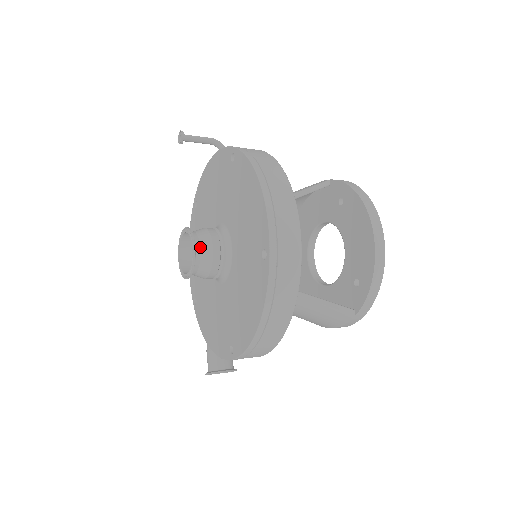
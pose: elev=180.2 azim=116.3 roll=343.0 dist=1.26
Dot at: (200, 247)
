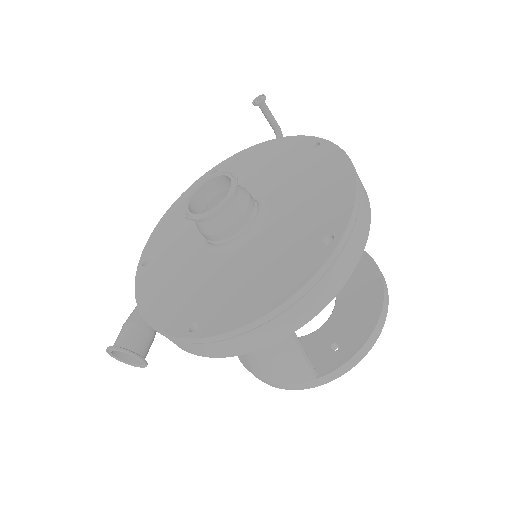
Dot at: (236, 197)
